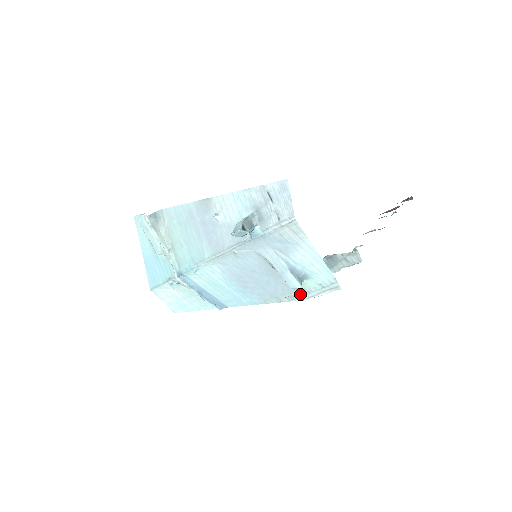
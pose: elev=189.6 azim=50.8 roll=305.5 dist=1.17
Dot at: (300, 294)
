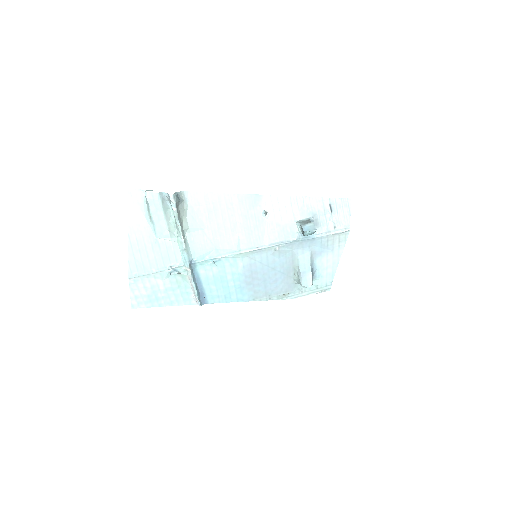
Dot at: (293, 293)
